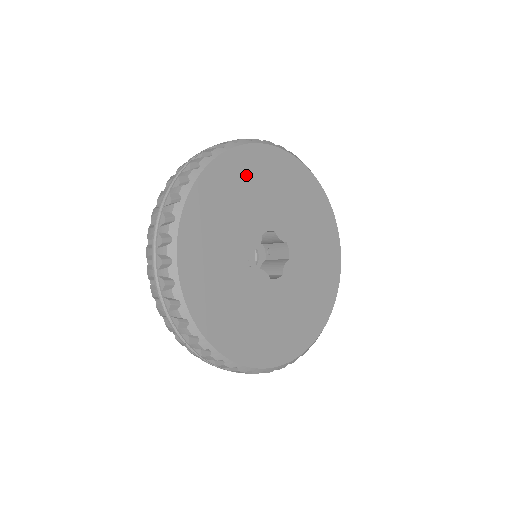
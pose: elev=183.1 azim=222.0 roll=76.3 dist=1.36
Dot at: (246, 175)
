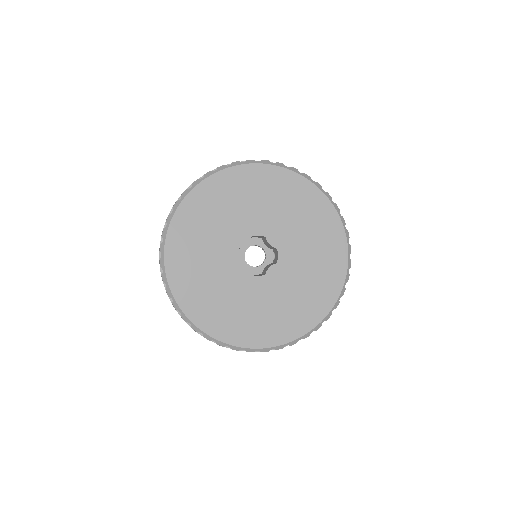
Dot at: (245, 188)
